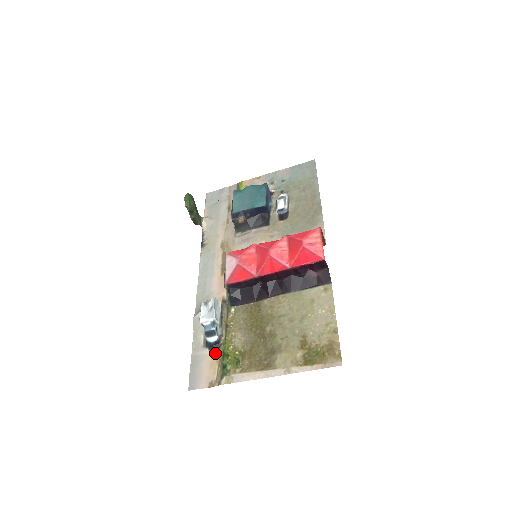
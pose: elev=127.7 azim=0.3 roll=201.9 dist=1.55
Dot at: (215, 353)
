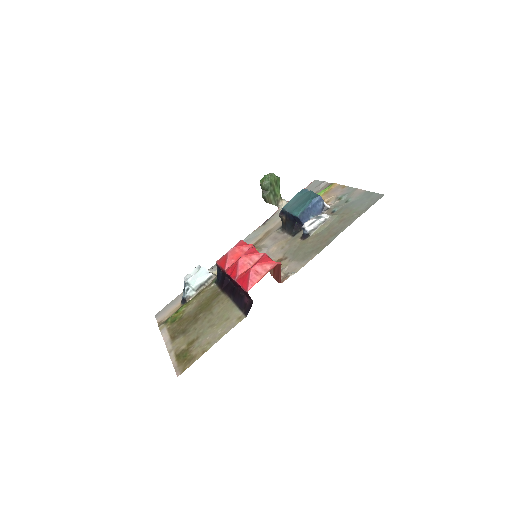
Dot at: (180, 305)
